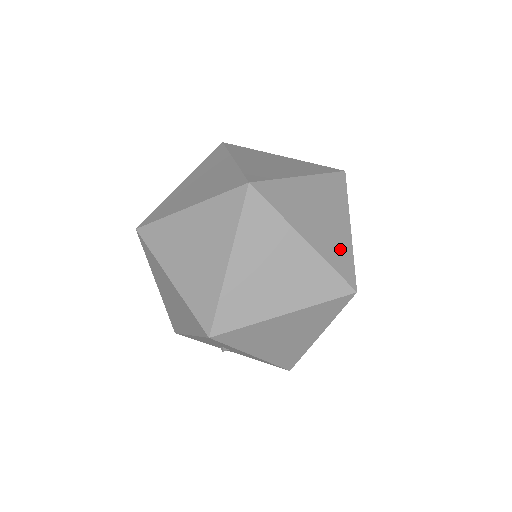
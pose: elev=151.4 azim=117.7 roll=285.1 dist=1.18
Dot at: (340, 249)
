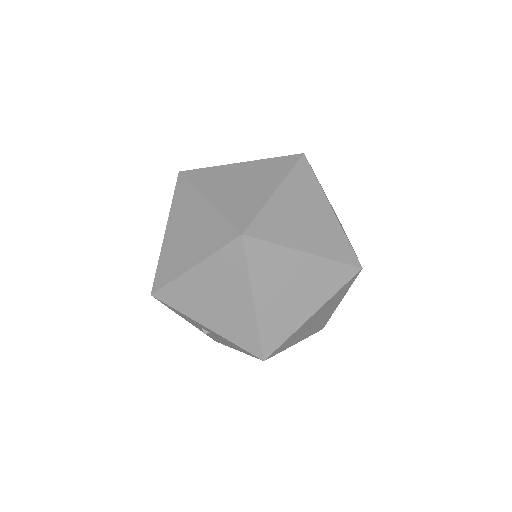
Dot at: occluded
